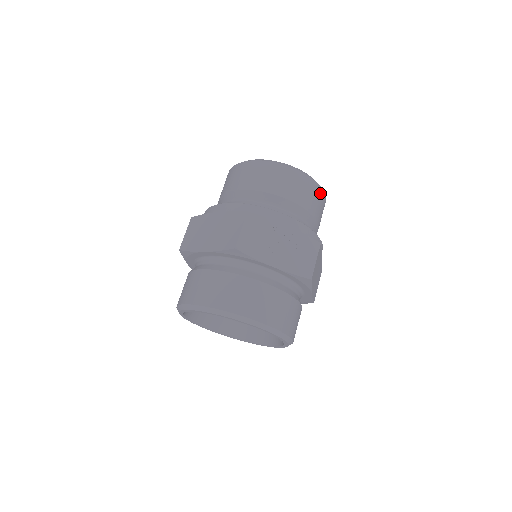
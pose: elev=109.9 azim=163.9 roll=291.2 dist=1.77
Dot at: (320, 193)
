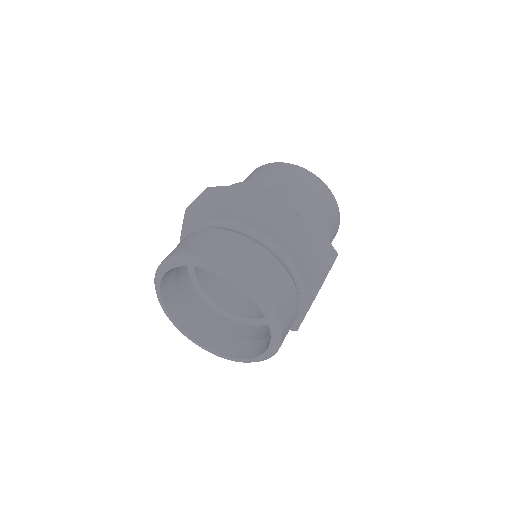
Dot at: (338, 221)
